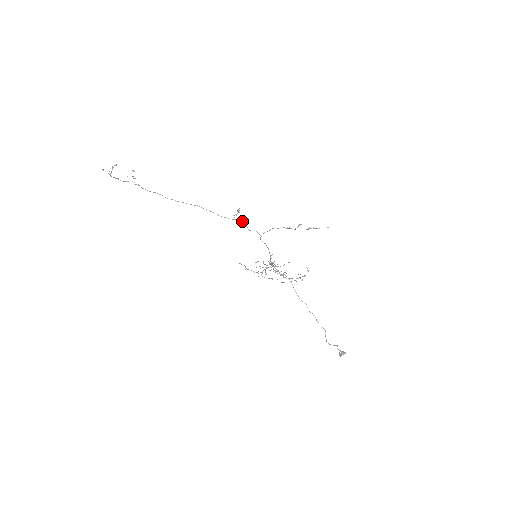
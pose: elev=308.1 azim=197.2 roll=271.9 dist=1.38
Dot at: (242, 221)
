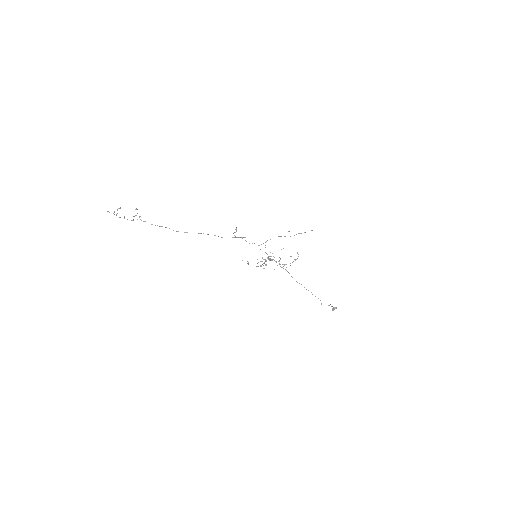
Dot at: (241, 237)
